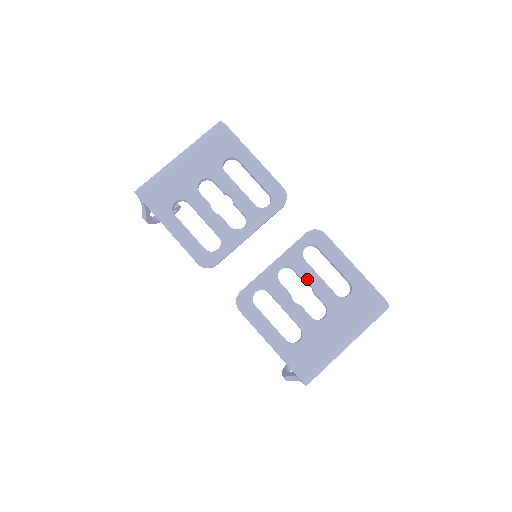
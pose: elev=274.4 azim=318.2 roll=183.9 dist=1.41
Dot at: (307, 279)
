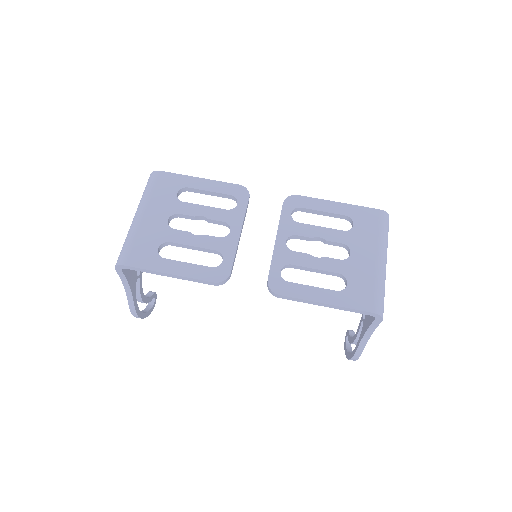
Dot at: (312, 235)
